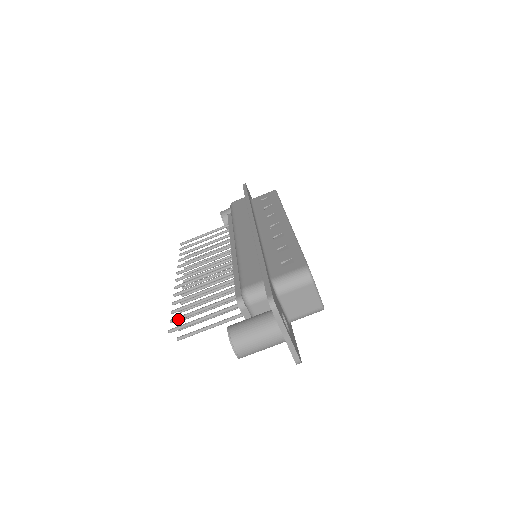
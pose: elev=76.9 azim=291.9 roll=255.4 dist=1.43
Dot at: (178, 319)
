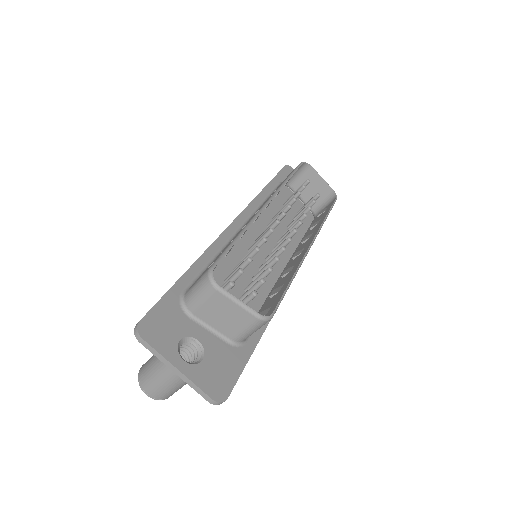
Dot at: occluded
